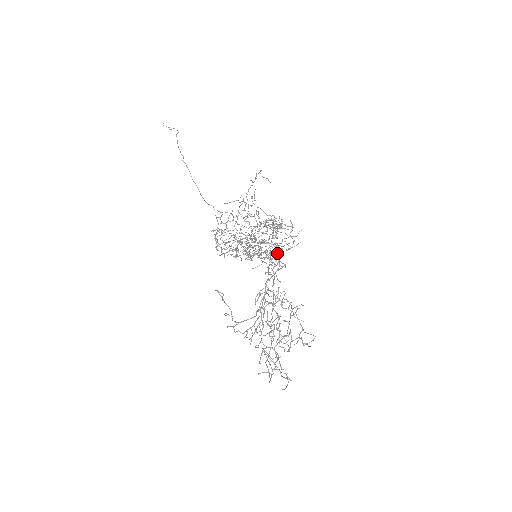
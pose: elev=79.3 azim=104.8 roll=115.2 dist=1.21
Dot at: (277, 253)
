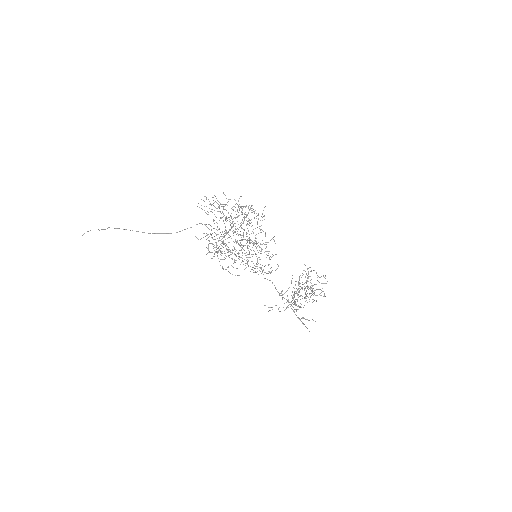
Dot at: occluded
